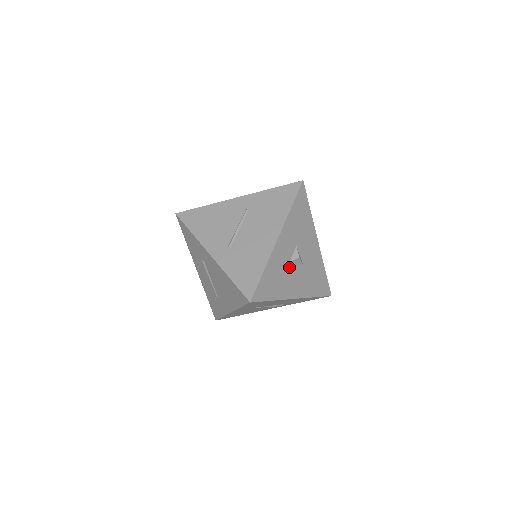
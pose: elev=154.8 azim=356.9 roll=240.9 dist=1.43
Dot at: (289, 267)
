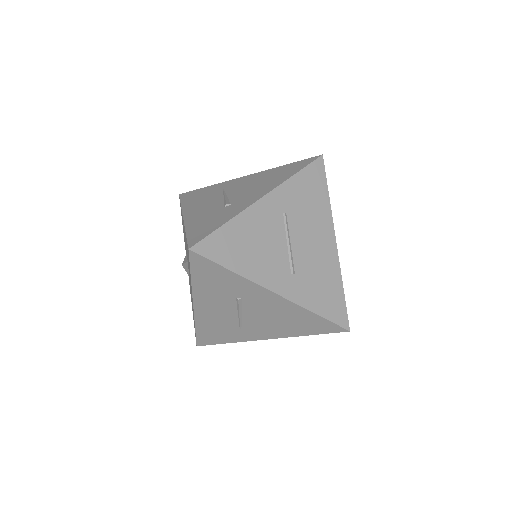
Dot at: occluded
